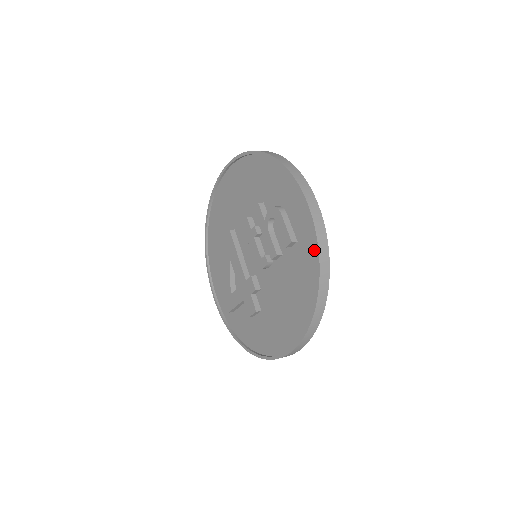
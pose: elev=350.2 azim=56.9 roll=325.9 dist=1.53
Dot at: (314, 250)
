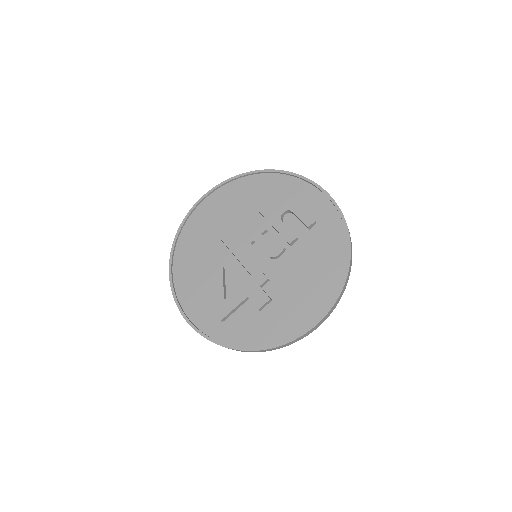
Dot at: (338, 223)
